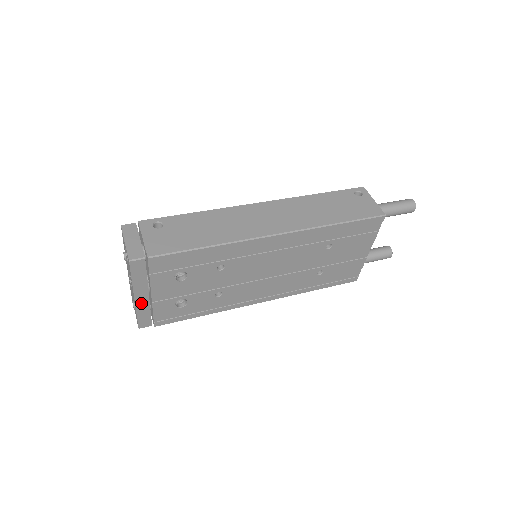
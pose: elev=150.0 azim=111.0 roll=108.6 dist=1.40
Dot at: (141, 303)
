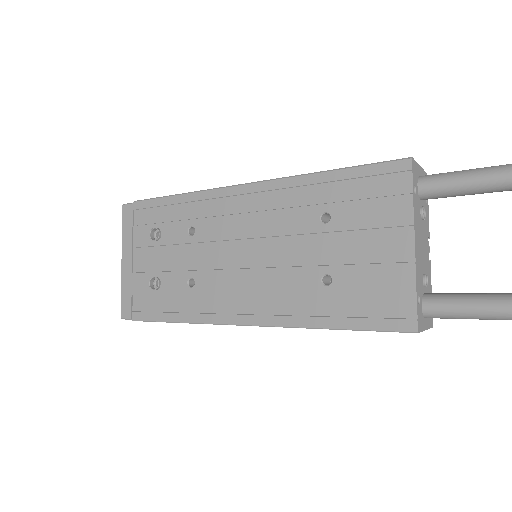
Dot at: (126, 272)
